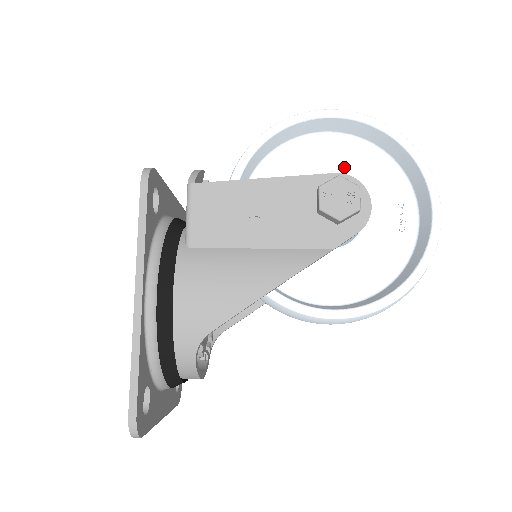
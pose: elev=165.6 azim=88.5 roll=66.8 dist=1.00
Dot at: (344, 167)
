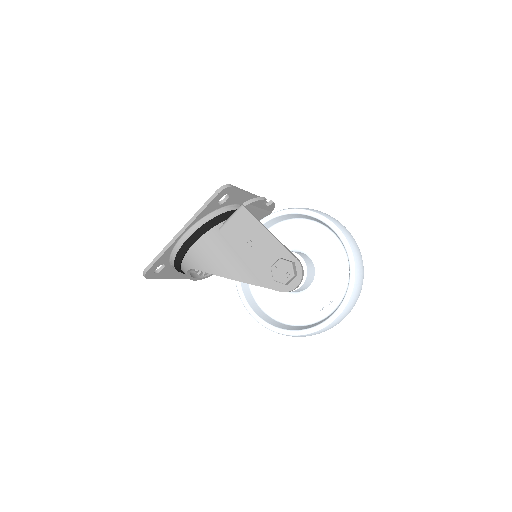
Dot at: (326, 258)
